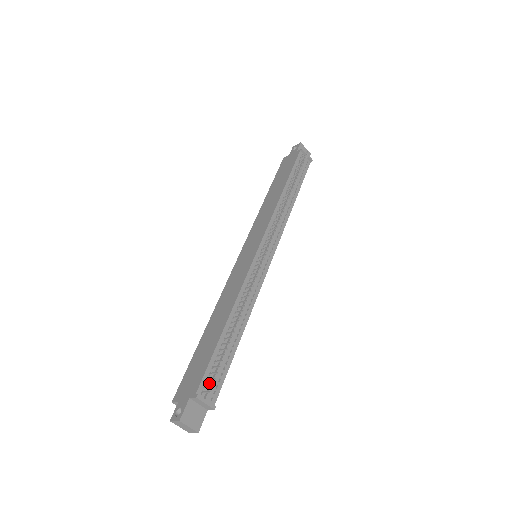
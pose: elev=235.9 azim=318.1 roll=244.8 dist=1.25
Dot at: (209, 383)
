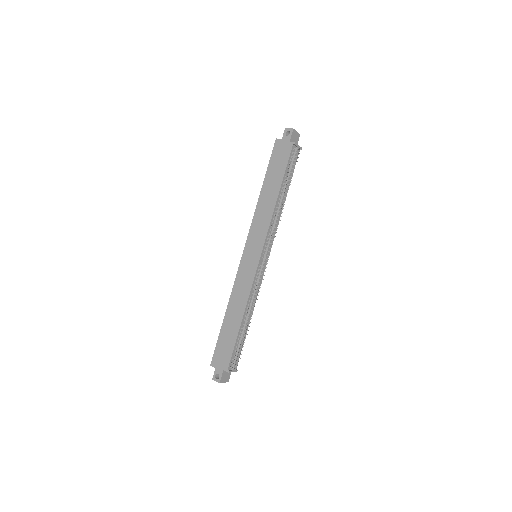
Dot at: (234, 360)
